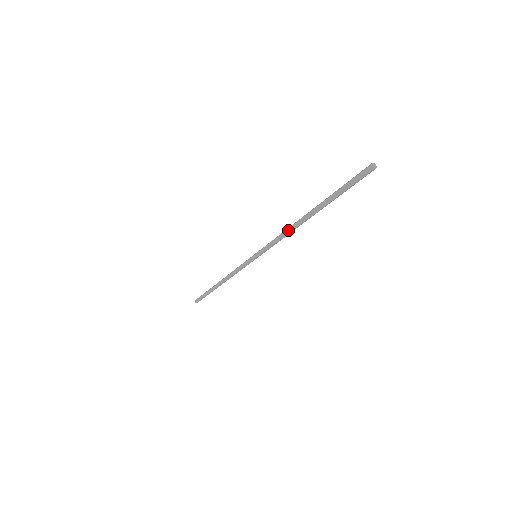
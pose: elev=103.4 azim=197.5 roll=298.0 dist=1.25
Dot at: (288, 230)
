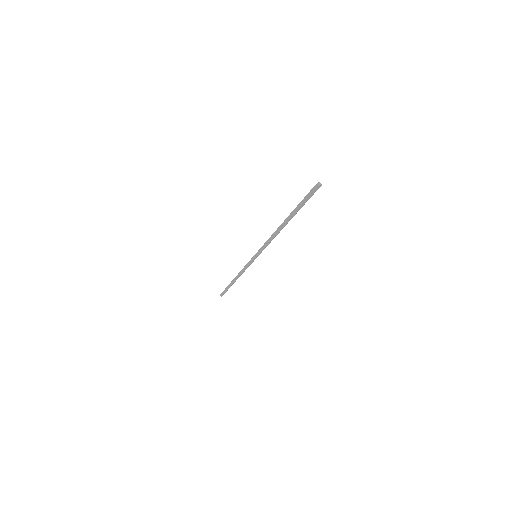
Dot at: (273, 235)
